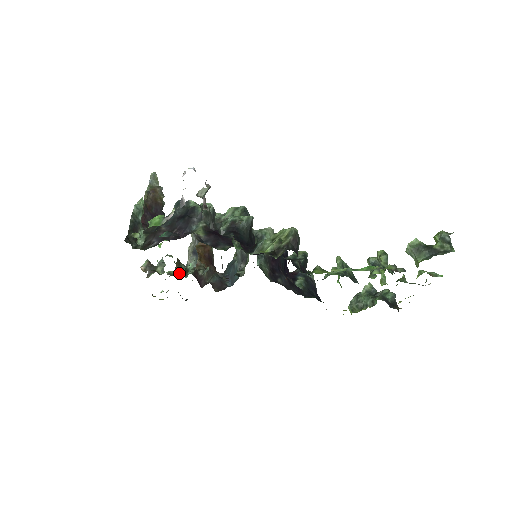
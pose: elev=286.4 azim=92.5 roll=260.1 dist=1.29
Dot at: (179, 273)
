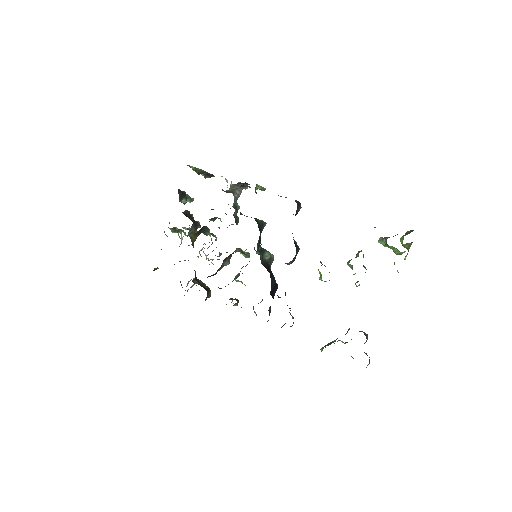
Dot at: occluded
